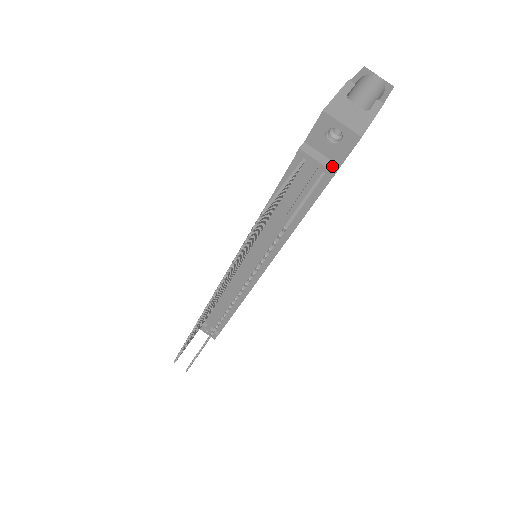
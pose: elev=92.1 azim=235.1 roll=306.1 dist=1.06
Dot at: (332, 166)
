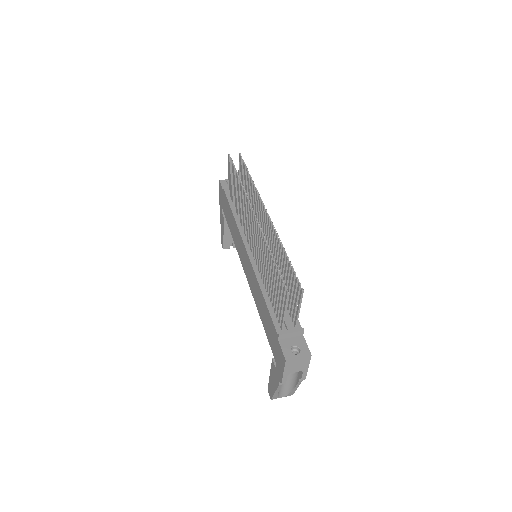
Dot at: occluded
